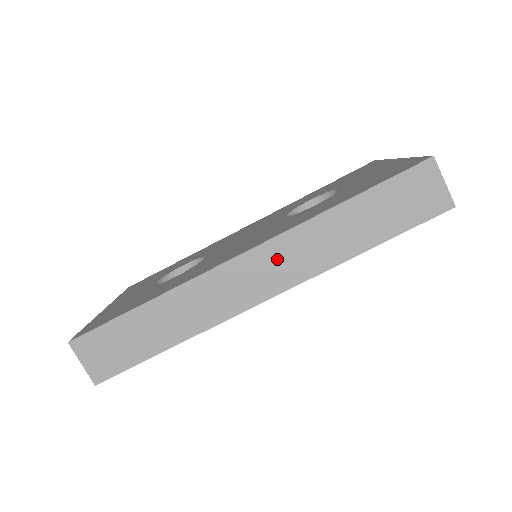
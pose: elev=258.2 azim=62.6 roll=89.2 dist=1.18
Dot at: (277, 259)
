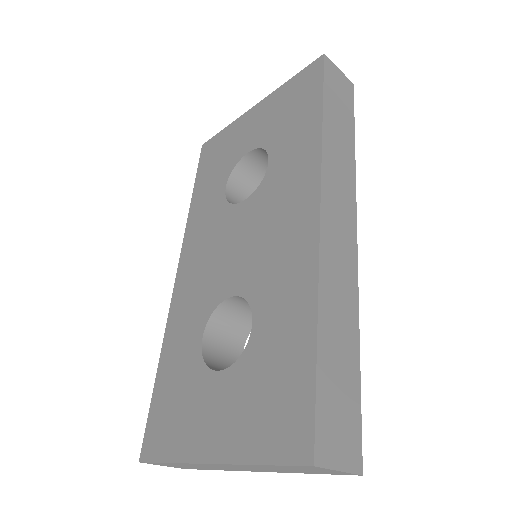
Dot at: (335, 193)
